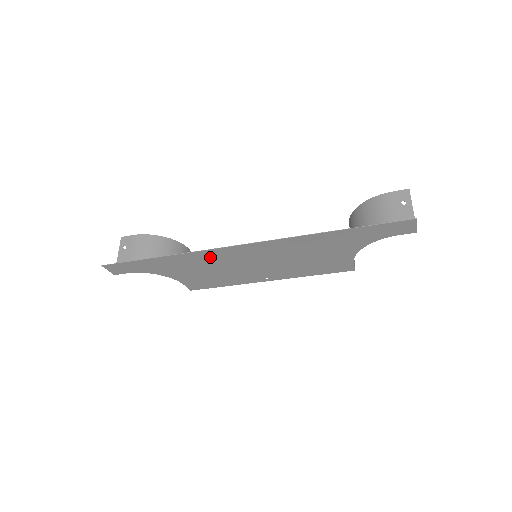
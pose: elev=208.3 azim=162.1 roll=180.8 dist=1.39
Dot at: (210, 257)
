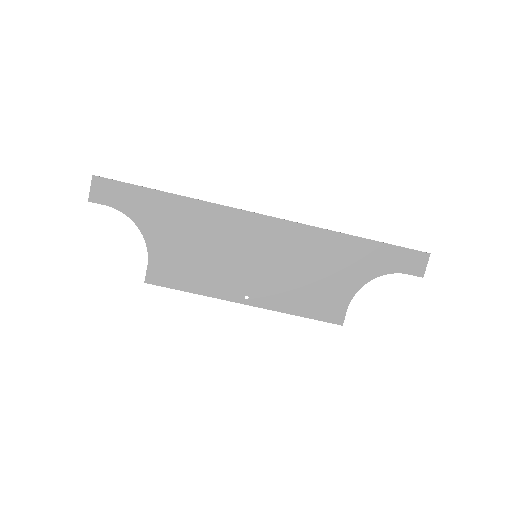
Dot at: (219, 221)
